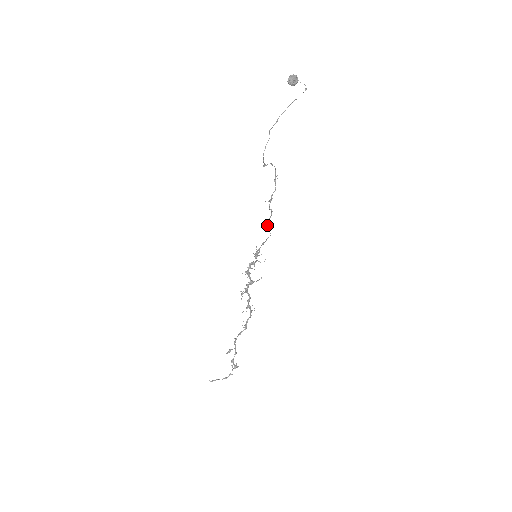
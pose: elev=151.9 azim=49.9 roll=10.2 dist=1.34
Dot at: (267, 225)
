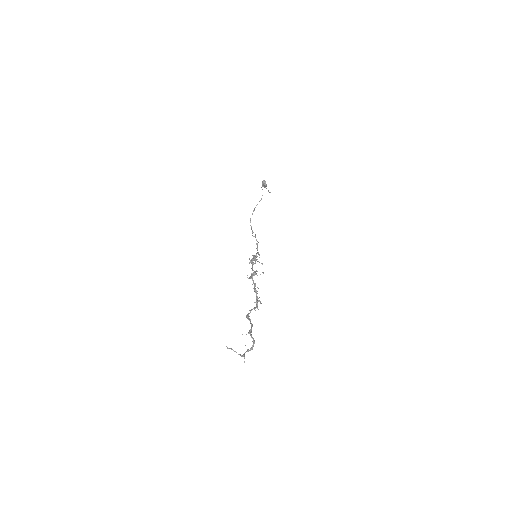
Dot at: occluded
